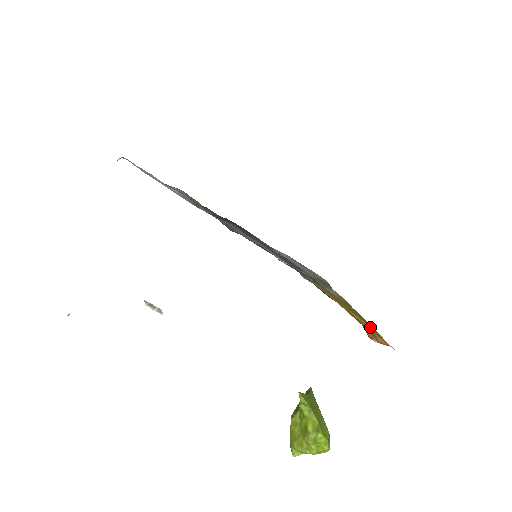
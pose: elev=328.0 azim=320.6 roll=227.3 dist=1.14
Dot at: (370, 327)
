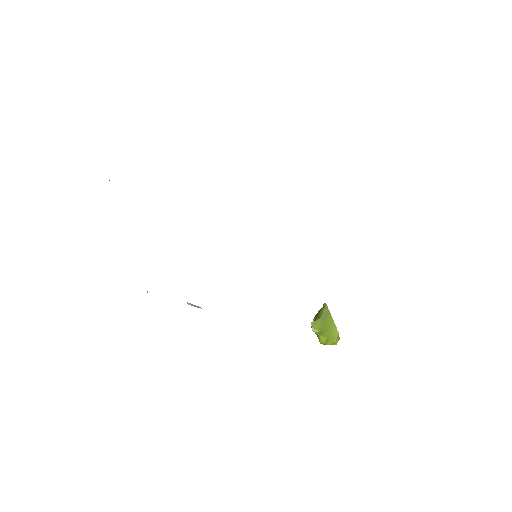
Dot at: occluded
